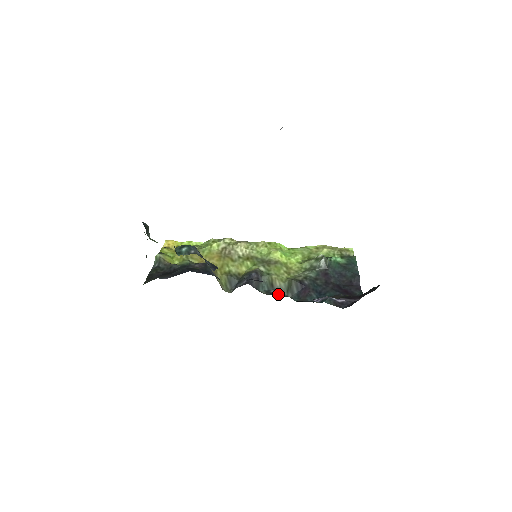
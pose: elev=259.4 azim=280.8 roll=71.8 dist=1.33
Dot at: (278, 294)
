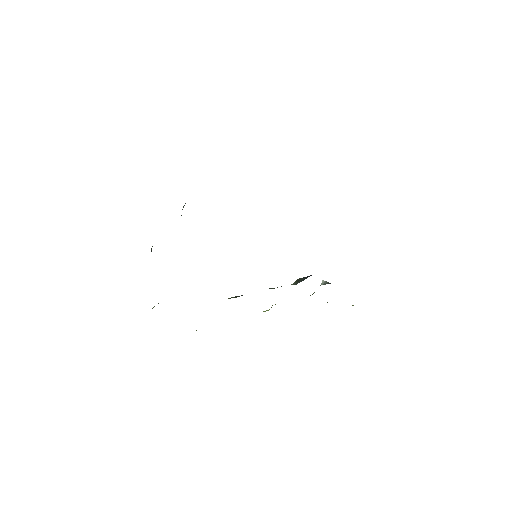
Dot at: occluded
